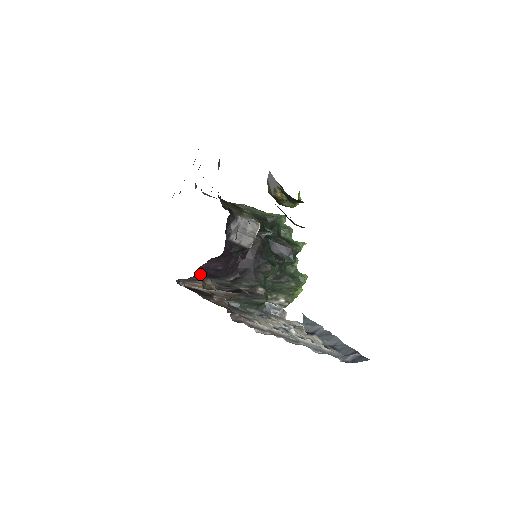
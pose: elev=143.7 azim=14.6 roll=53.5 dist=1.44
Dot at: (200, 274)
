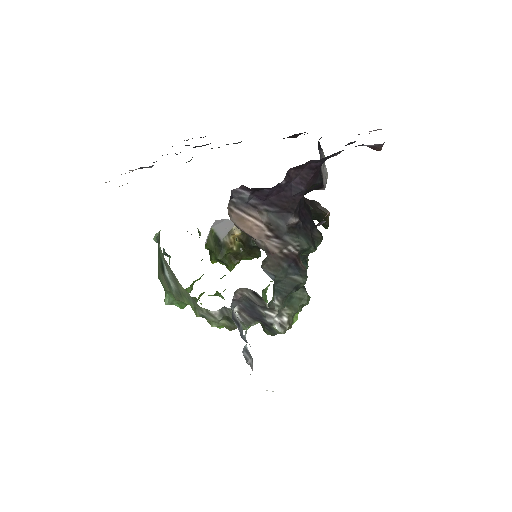
Dot at: (279, 185)
